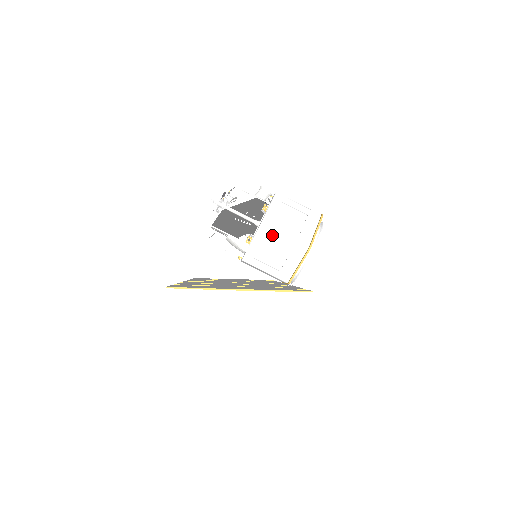
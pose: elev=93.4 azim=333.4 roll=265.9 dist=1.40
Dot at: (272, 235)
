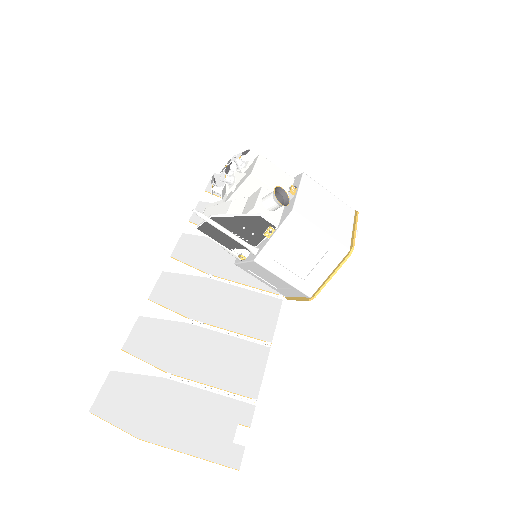
Dot at: (268, 272)
